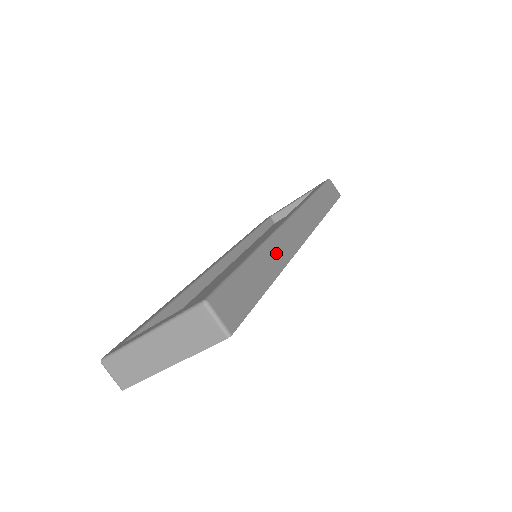
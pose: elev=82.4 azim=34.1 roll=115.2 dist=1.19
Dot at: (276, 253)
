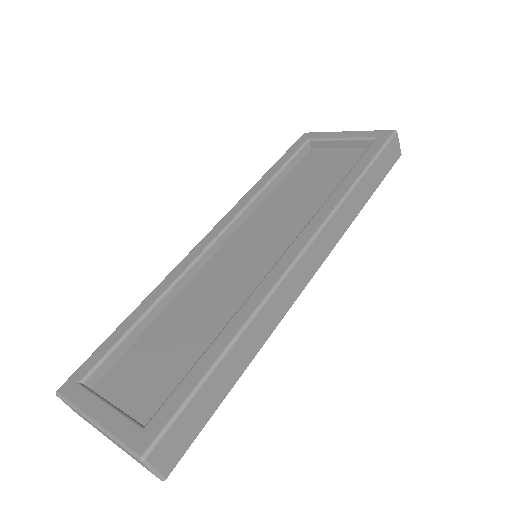
Dot at: (260, 329)
